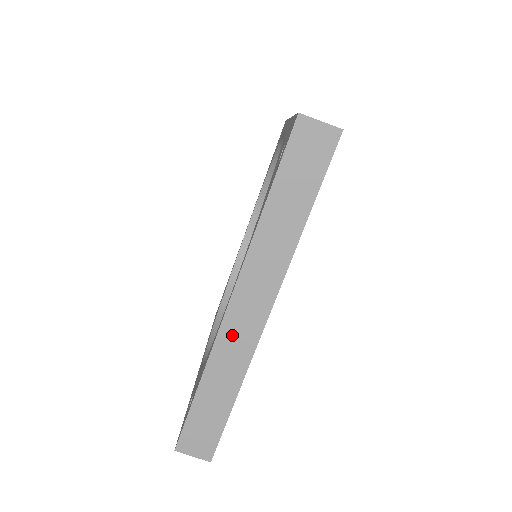
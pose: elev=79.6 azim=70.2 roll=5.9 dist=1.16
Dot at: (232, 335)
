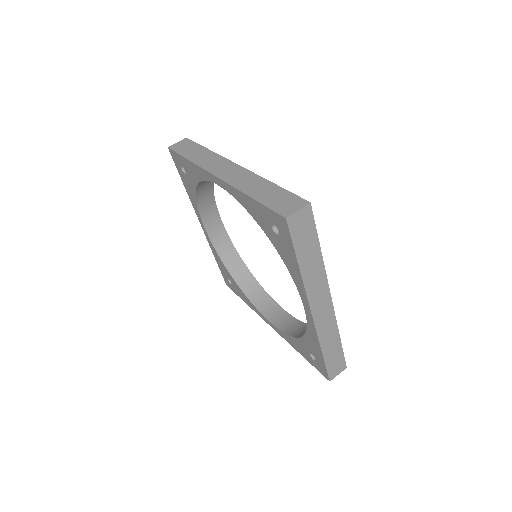
Dot at: (322, 323)
